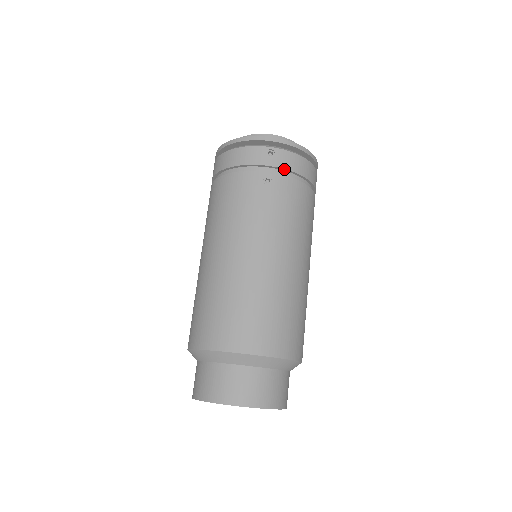
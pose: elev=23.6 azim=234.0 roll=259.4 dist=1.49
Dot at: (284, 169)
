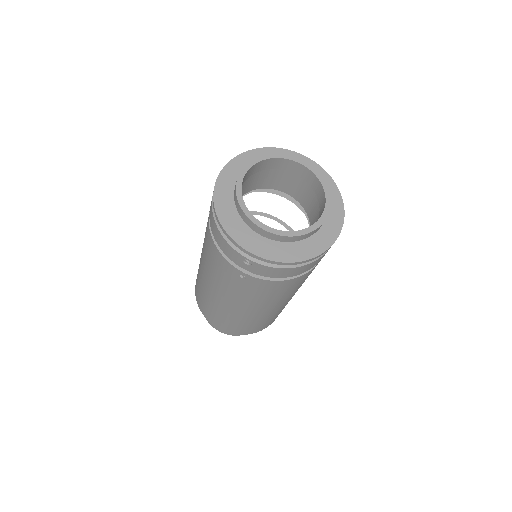
Dot at: (261, 275)
